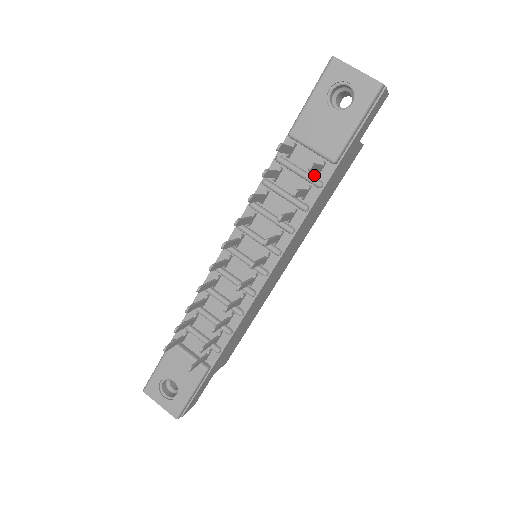
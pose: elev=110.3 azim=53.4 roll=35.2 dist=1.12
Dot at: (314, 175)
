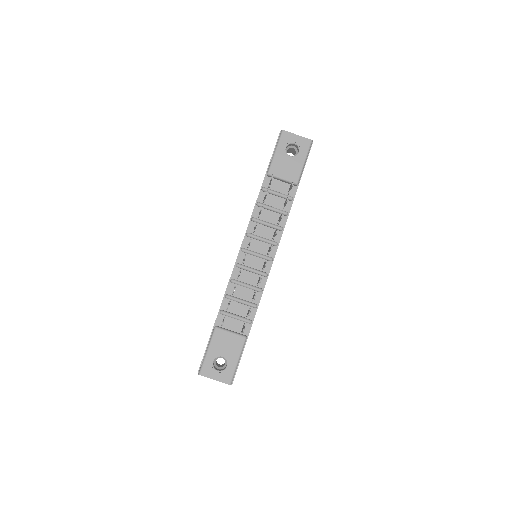
Dot at: (286, 194)
